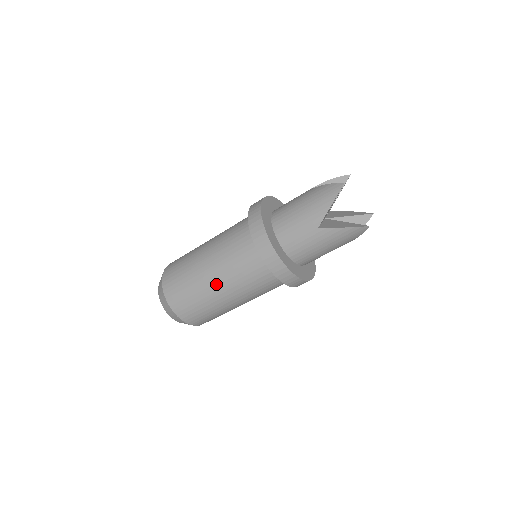
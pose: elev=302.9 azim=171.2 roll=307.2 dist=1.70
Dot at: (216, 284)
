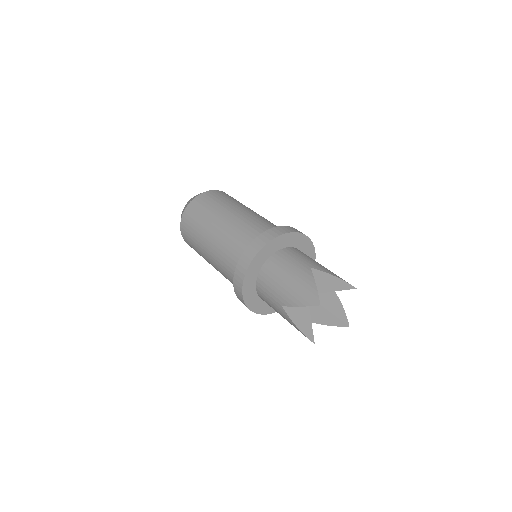
Dot at: (208, 252)
